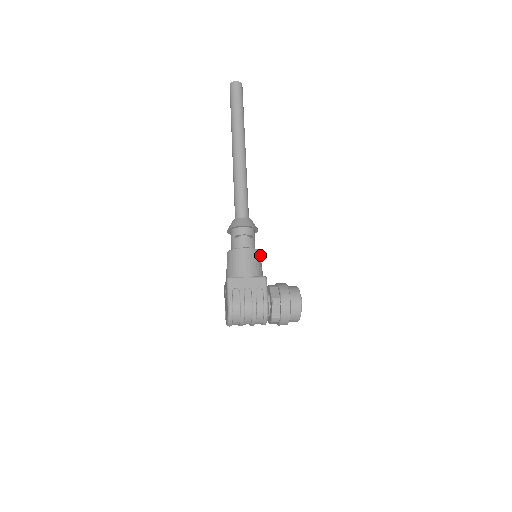
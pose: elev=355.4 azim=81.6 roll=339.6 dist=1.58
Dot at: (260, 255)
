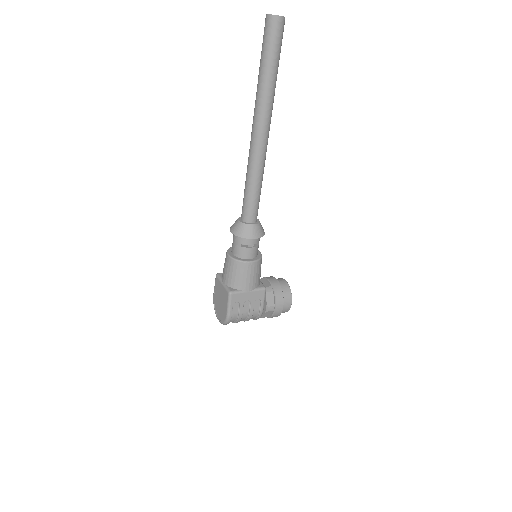
Dot at: occluded
